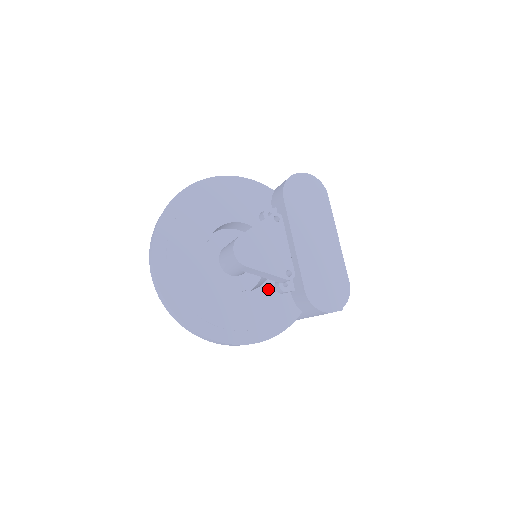
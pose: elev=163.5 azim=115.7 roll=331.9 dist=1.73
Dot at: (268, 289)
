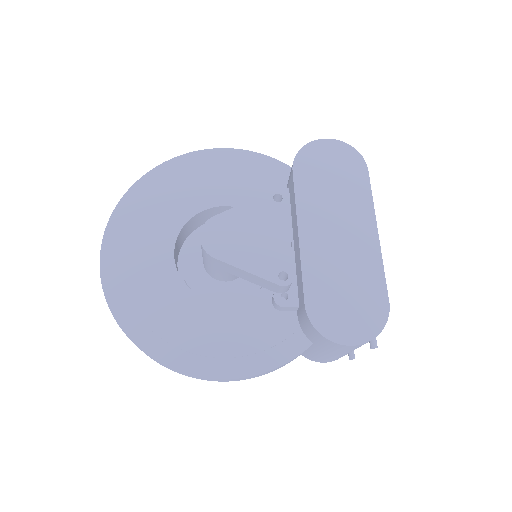
Dot at: (261, 302)
